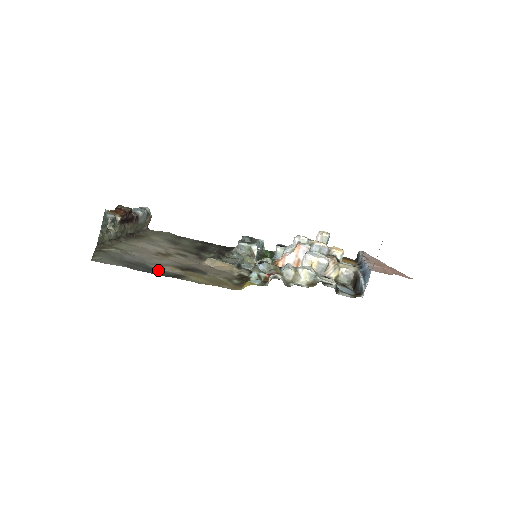
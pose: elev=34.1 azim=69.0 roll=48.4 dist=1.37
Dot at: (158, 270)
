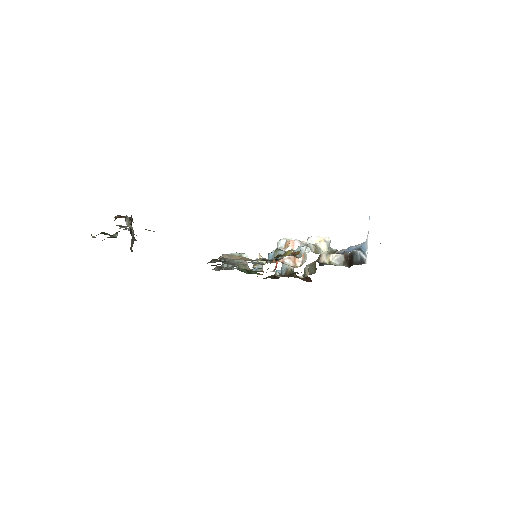
Dot at: occluded
